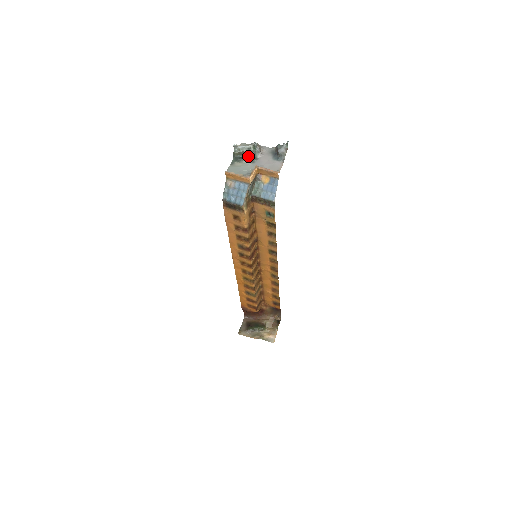
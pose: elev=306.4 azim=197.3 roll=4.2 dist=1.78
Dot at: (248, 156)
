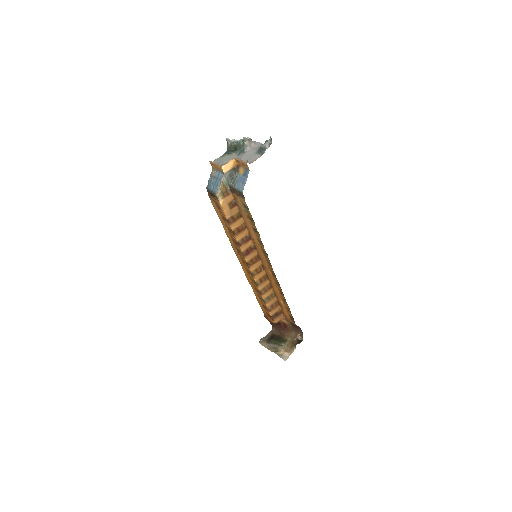
Dot at: (237, 149)
